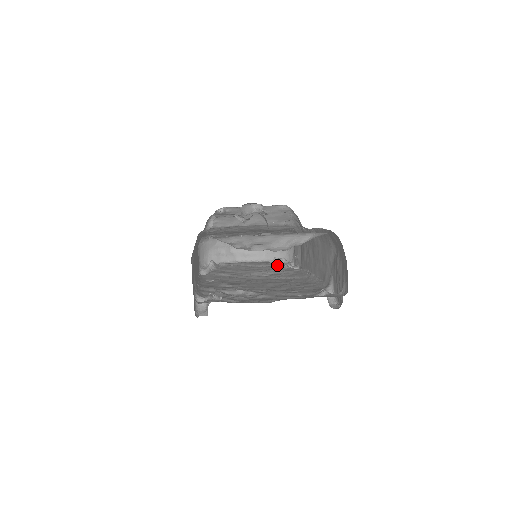
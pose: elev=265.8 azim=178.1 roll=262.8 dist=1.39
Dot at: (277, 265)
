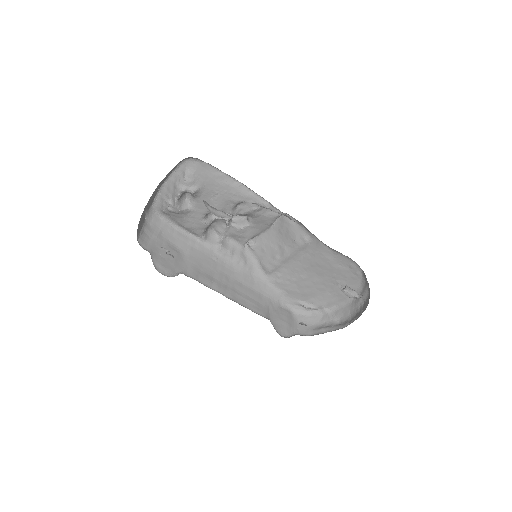
Dot at: occluded
